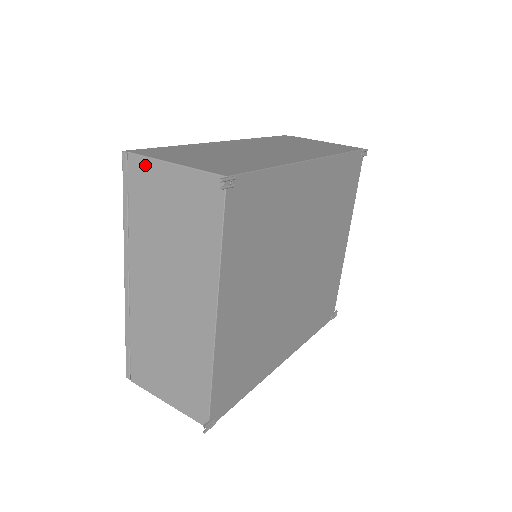
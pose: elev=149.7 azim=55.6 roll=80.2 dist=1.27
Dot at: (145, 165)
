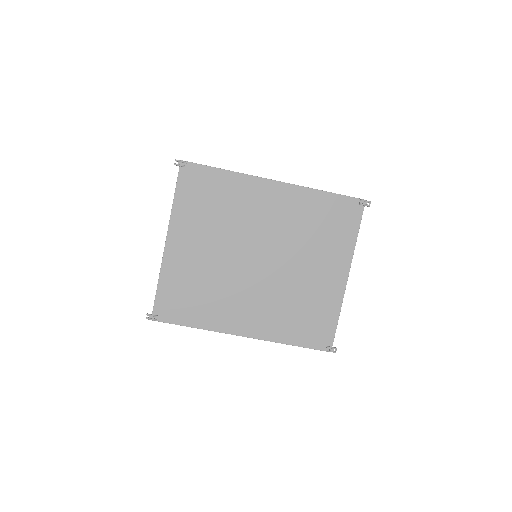
Dot at: occluded
